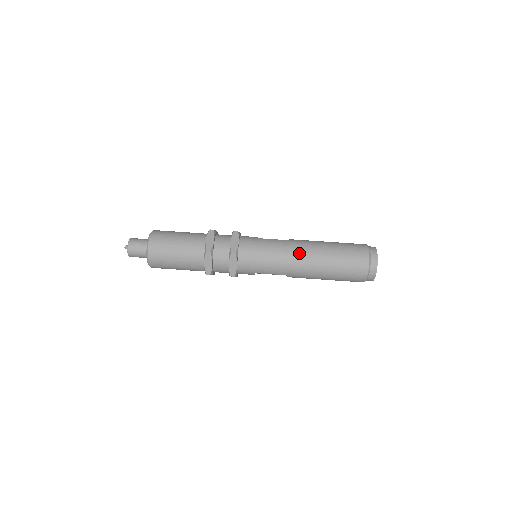
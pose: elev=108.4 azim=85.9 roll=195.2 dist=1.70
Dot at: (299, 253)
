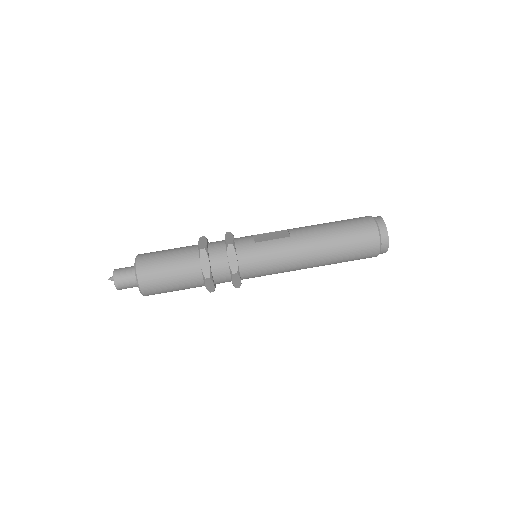
Dot at: (304, 253)
